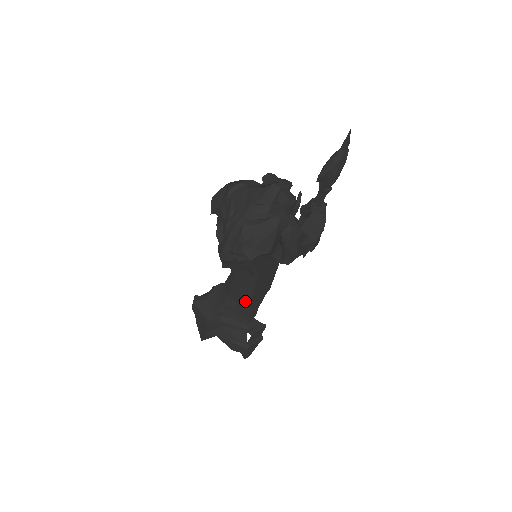
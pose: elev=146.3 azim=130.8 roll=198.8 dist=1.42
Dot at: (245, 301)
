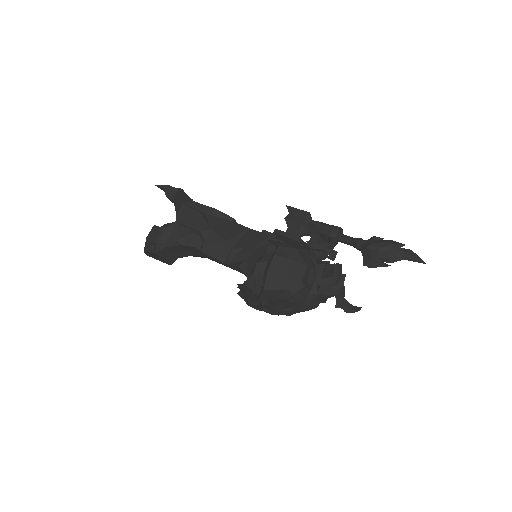
Dot at: occluded
